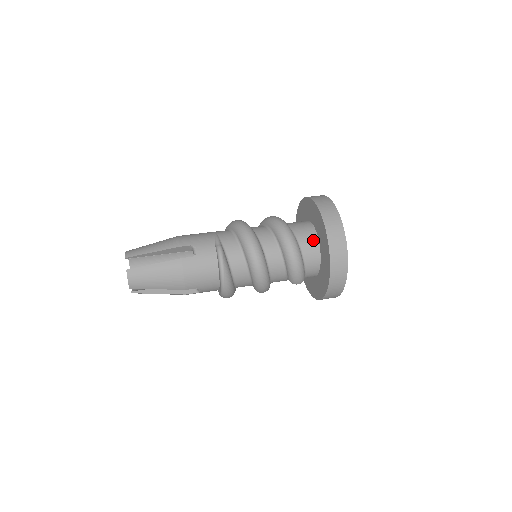
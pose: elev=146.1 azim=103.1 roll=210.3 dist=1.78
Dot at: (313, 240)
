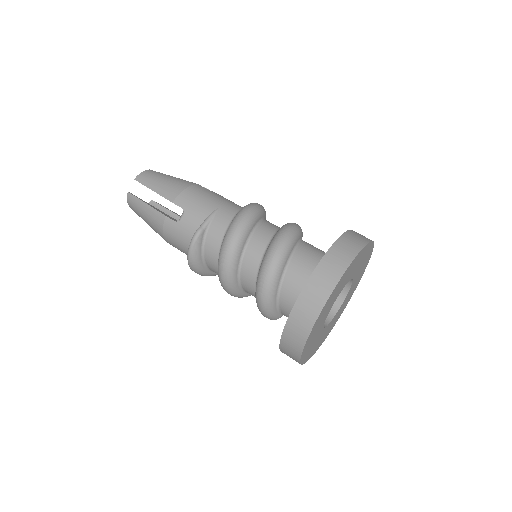
Dot at: occluded
